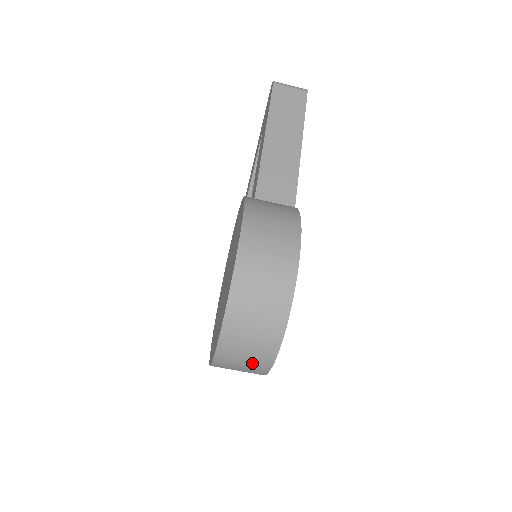
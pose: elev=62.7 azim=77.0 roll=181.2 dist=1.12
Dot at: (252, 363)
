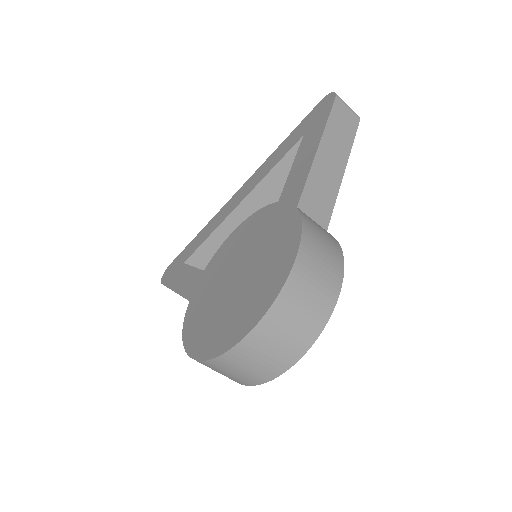
Dot at: (247, 375)
